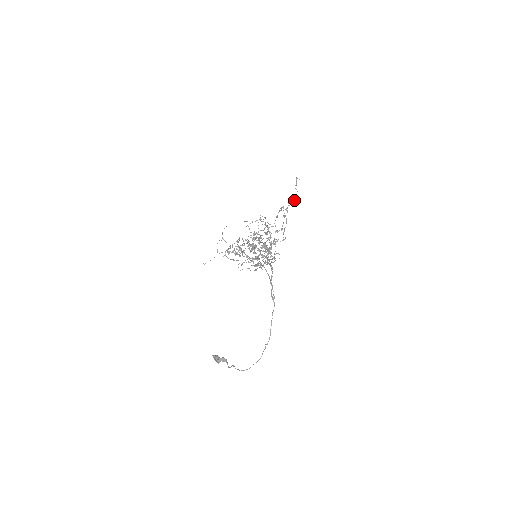
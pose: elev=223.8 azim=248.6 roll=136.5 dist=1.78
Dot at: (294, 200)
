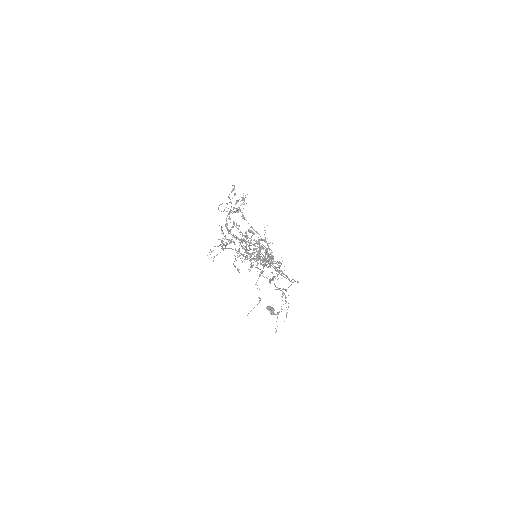
Dot at: occluded
